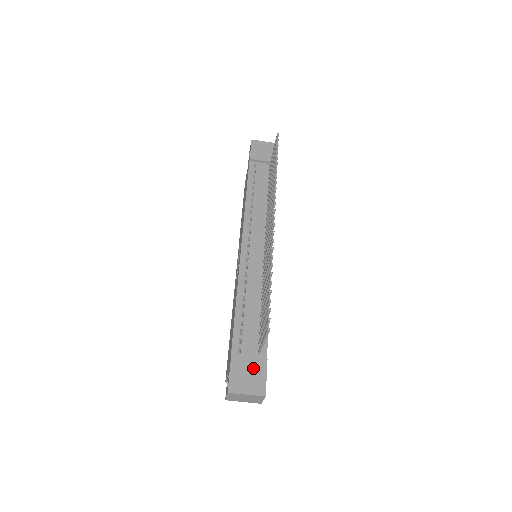
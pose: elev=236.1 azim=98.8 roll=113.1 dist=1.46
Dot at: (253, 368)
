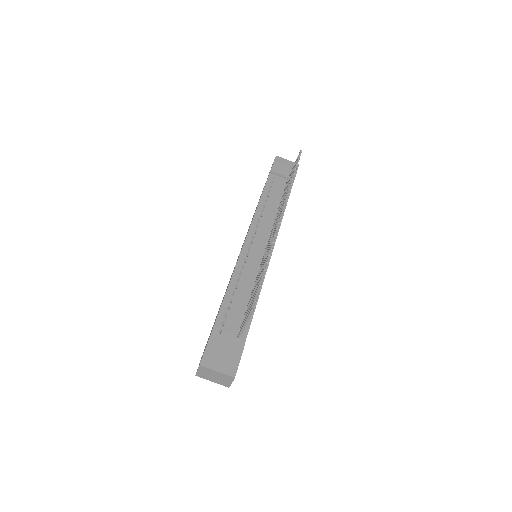
Dot at: (229, 349)
